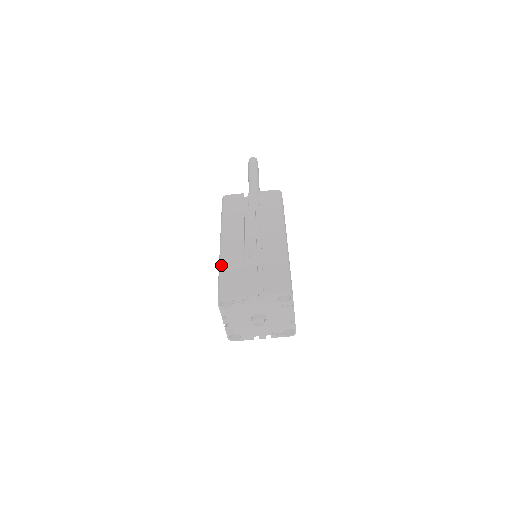
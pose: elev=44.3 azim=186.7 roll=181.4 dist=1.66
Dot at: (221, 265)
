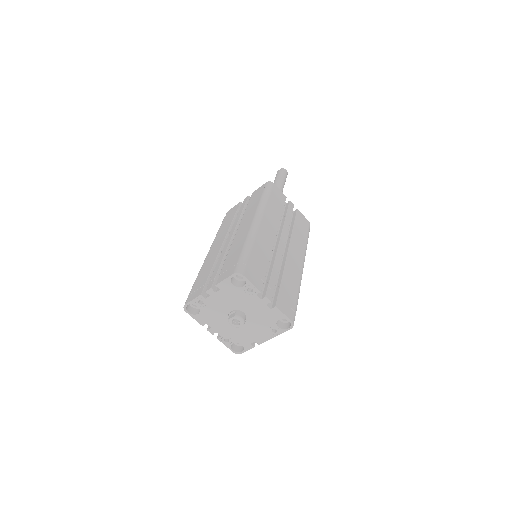
Dot at: (252, 241)
